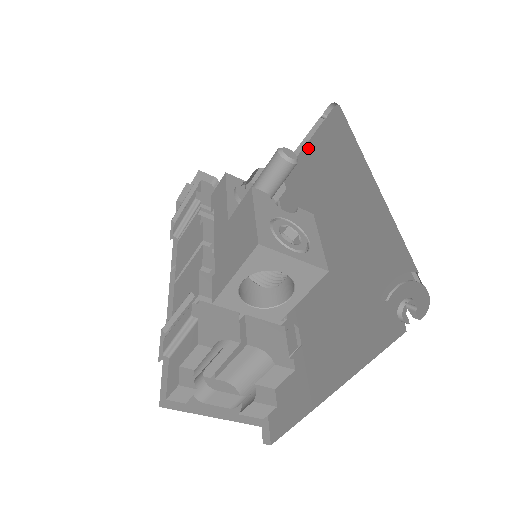
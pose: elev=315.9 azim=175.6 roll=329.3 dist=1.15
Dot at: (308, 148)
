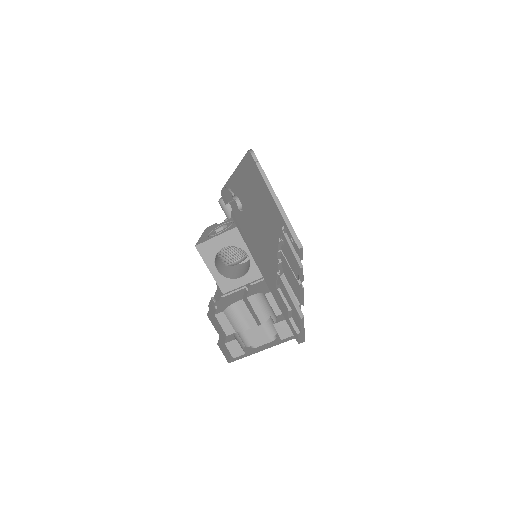
Dot at: occluded
